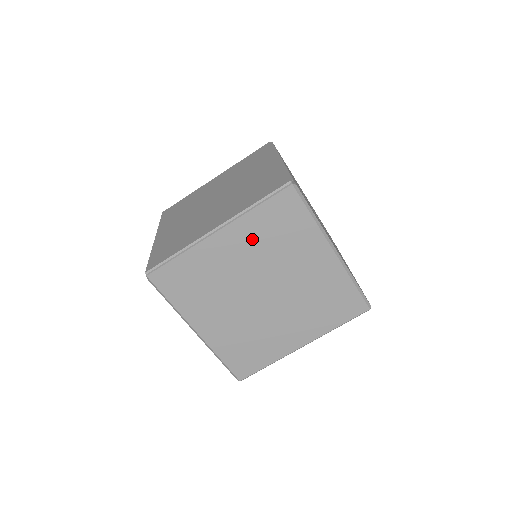
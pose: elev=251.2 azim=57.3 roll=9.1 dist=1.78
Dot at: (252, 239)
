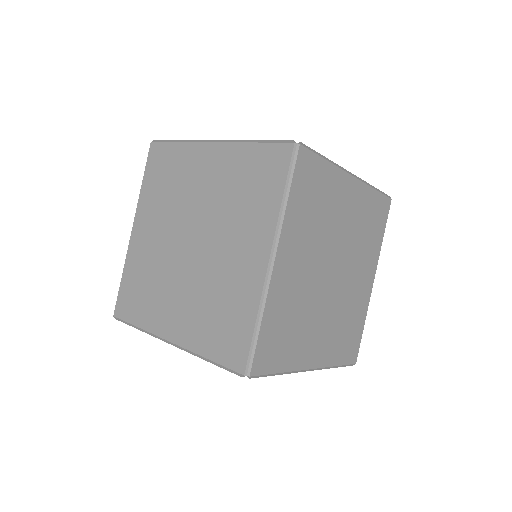
Dot at: (301, 234)
